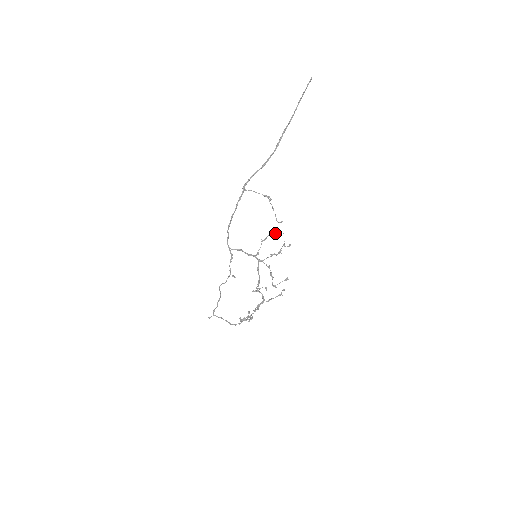
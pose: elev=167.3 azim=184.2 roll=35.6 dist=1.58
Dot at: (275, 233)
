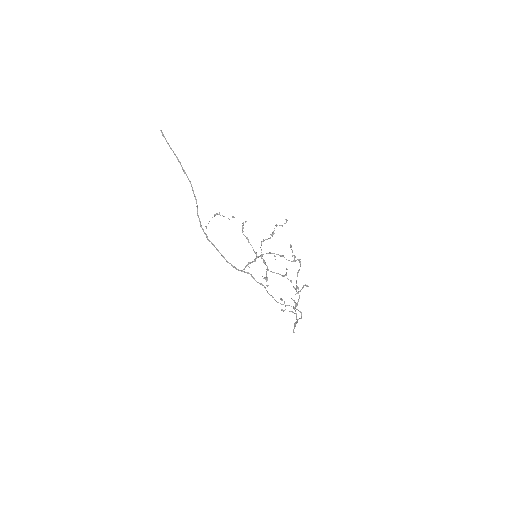
Dot at: (243, 228)
